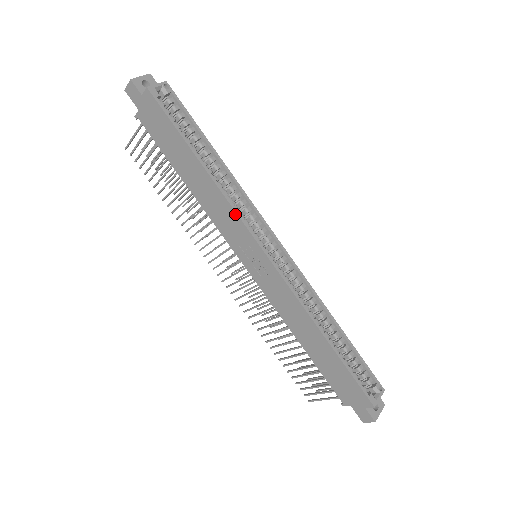
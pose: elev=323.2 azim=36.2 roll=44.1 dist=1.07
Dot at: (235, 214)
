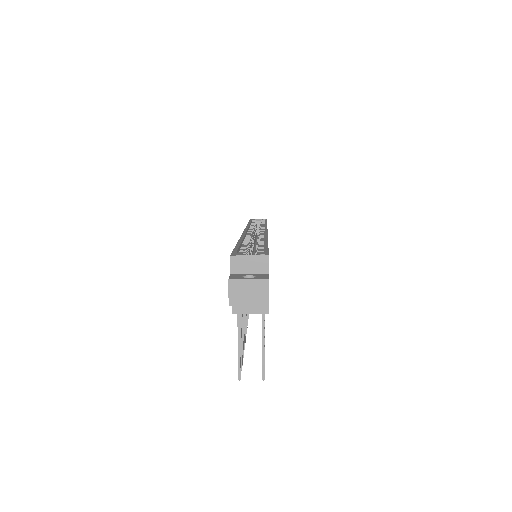
Dot at: occluded
